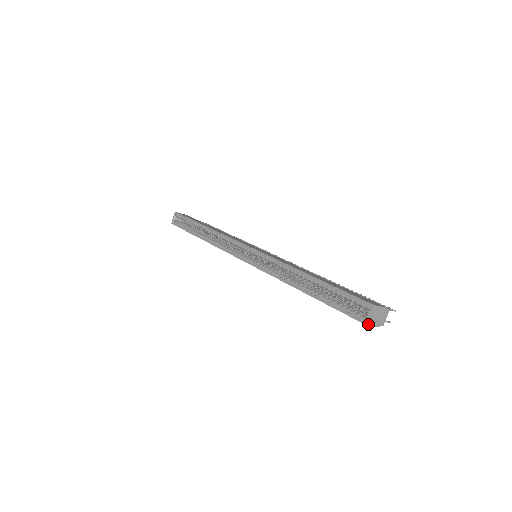
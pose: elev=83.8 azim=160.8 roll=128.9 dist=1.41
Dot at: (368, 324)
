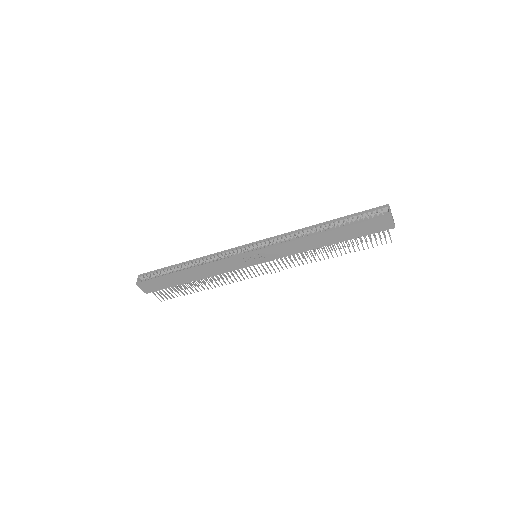
Dot at: (391, 215)
